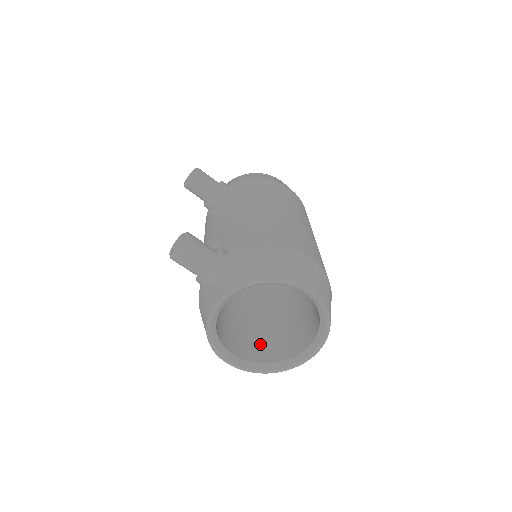
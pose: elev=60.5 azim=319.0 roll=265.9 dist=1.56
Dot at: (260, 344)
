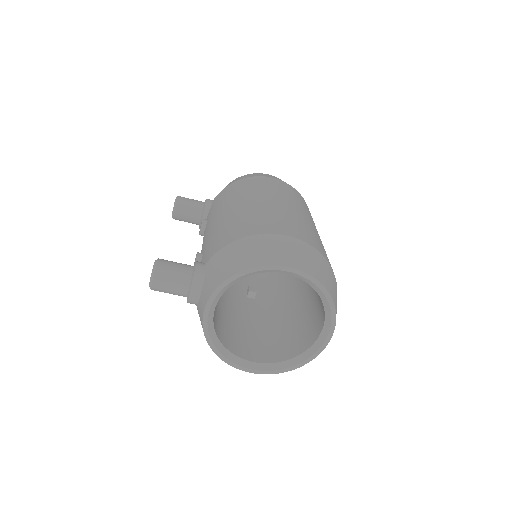
Dot at: (282, 342)
